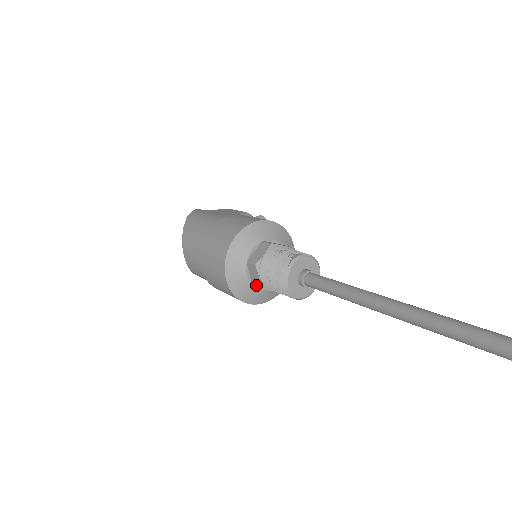
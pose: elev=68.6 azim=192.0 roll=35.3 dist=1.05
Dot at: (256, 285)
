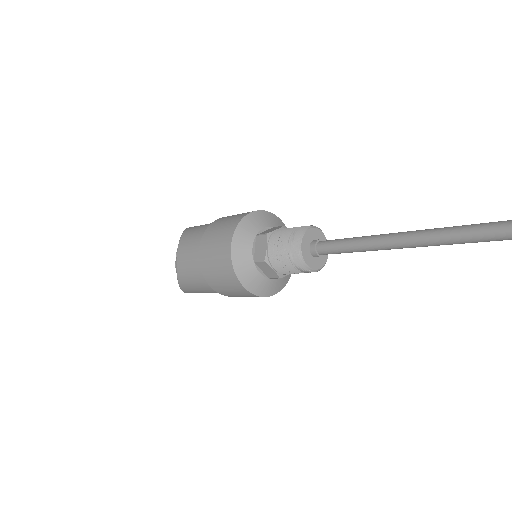
Dot at: (259, 258)
